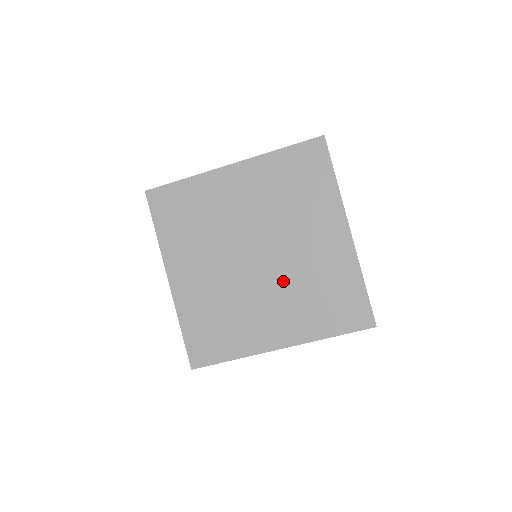
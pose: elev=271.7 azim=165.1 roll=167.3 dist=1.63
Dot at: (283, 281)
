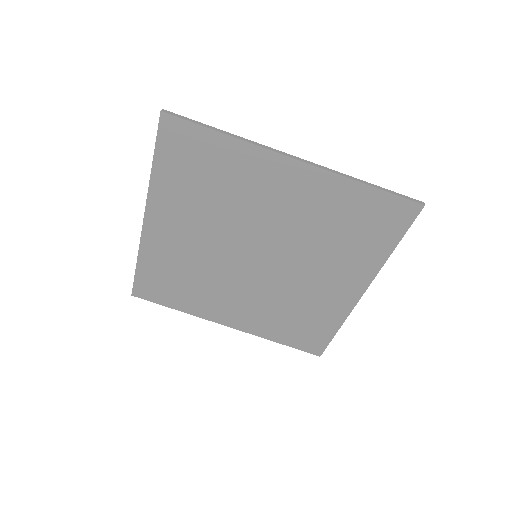
Dot at: (300, 252)
